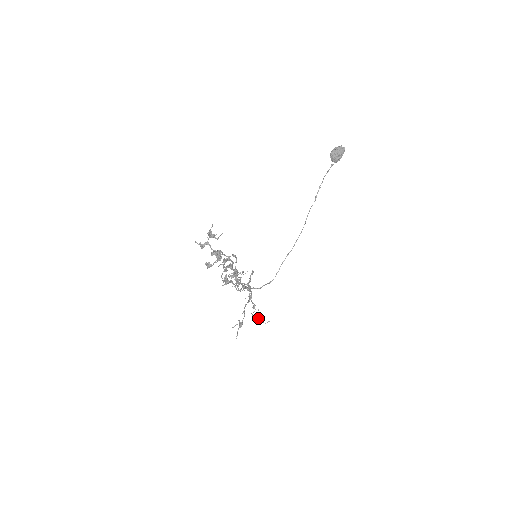
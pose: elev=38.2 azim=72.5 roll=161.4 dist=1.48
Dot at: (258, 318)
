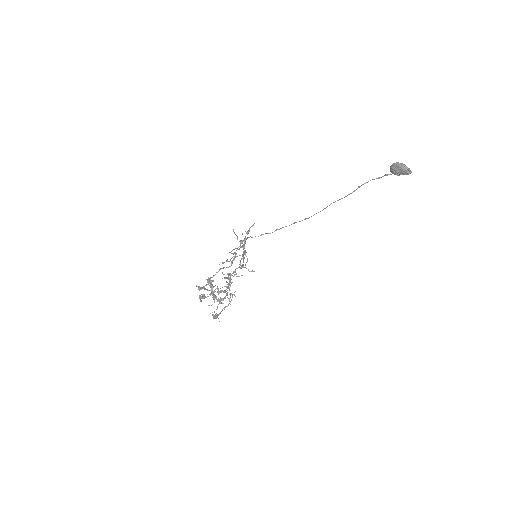
Dot at: occluded
